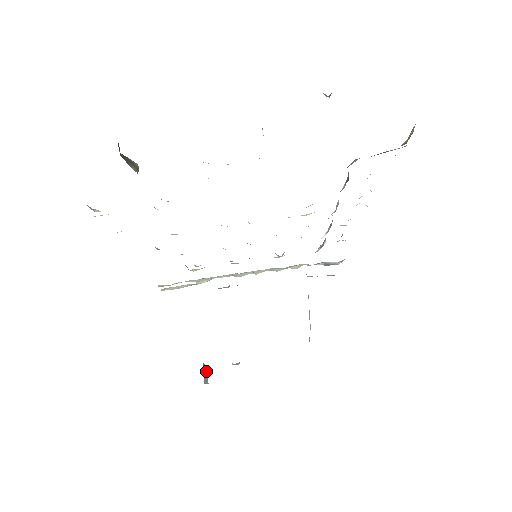
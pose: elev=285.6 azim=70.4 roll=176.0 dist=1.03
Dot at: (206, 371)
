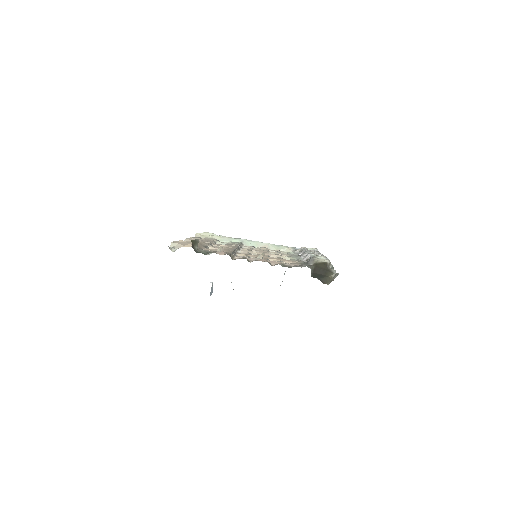
Dot at: occluded
